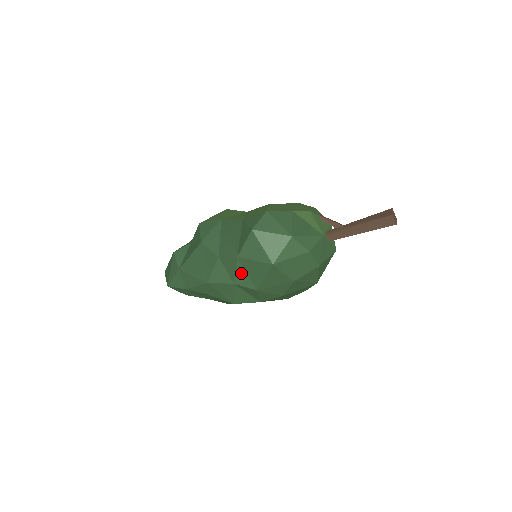
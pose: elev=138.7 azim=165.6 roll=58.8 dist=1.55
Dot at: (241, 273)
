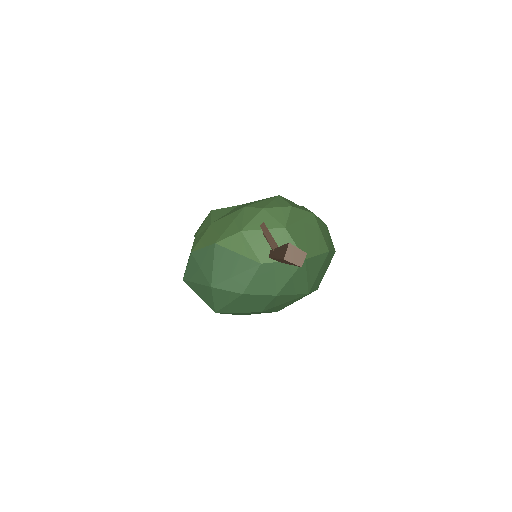
Dot at: occluded
